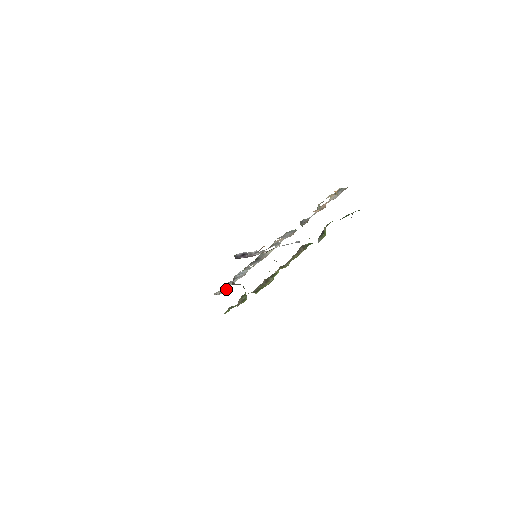
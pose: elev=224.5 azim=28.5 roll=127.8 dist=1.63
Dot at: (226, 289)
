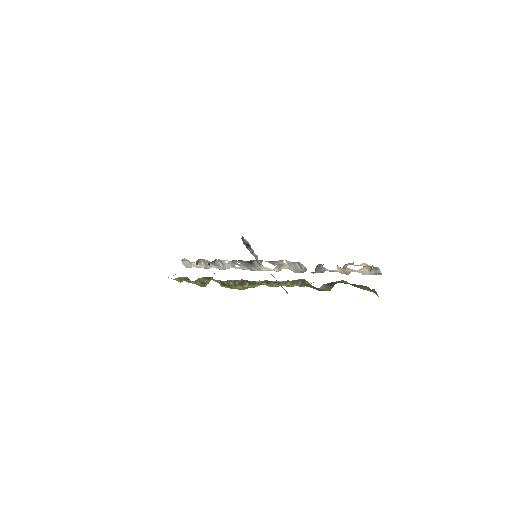
Dot at: (197, 264)
